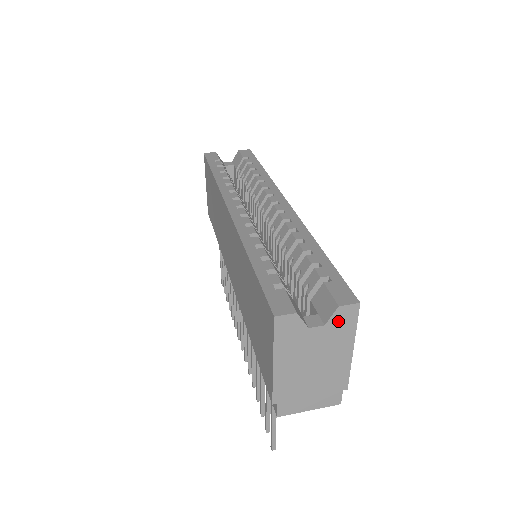
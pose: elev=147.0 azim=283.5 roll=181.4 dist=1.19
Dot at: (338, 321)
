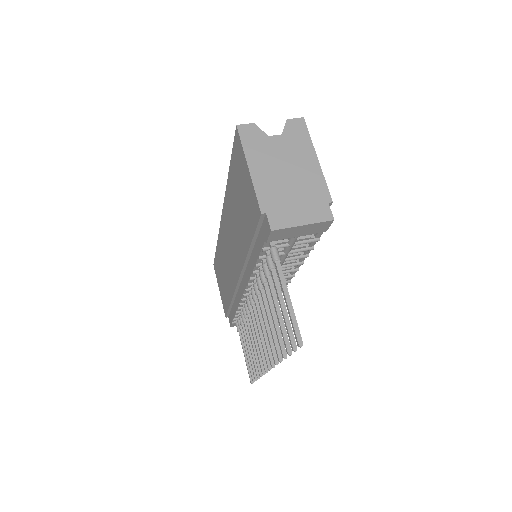
Dot at: (292, 132)
